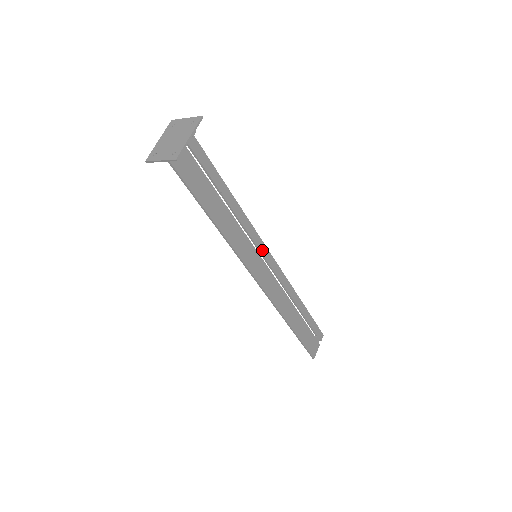
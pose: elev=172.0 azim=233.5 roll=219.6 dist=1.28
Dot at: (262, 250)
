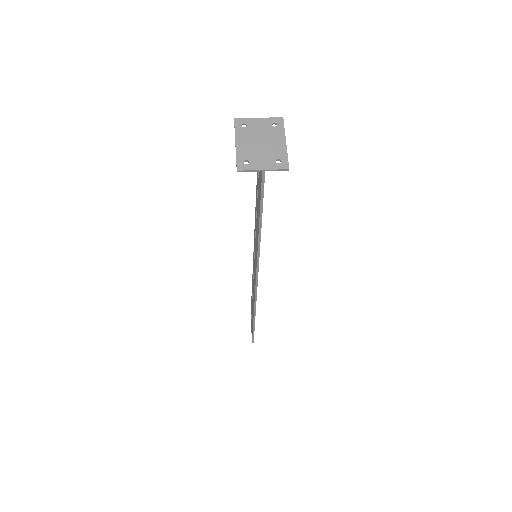
Dot at: occluded
